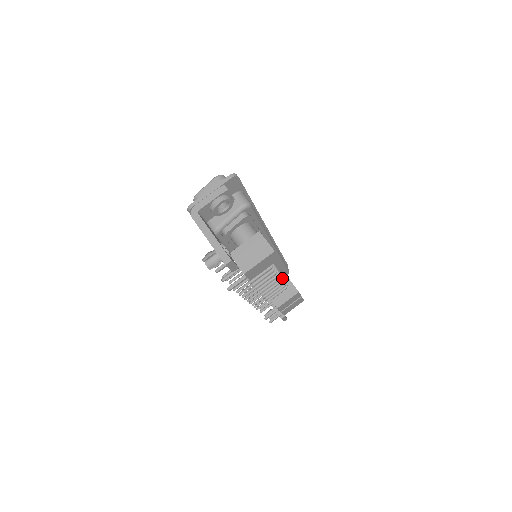
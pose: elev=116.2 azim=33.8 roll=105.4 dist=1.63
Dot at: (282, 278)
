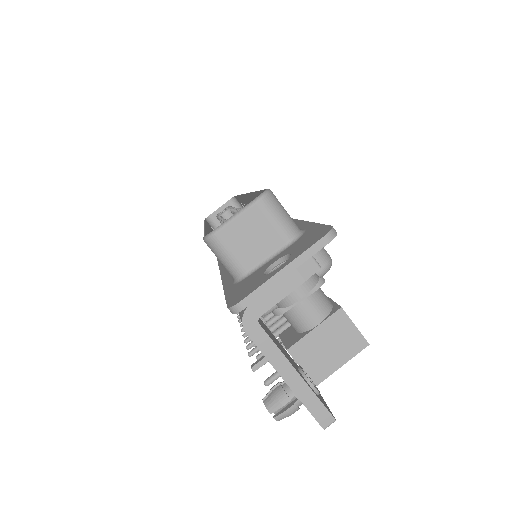
Dot at: occluded
